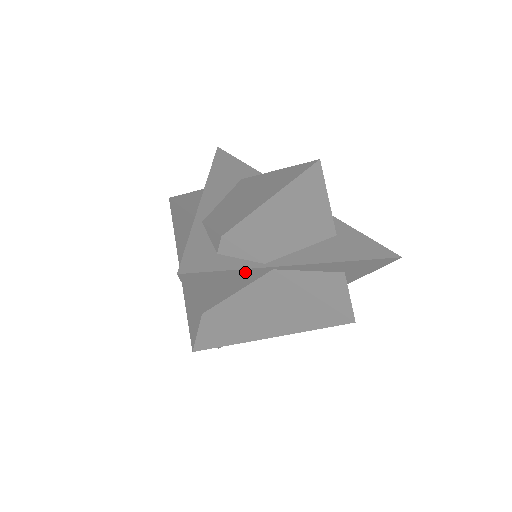
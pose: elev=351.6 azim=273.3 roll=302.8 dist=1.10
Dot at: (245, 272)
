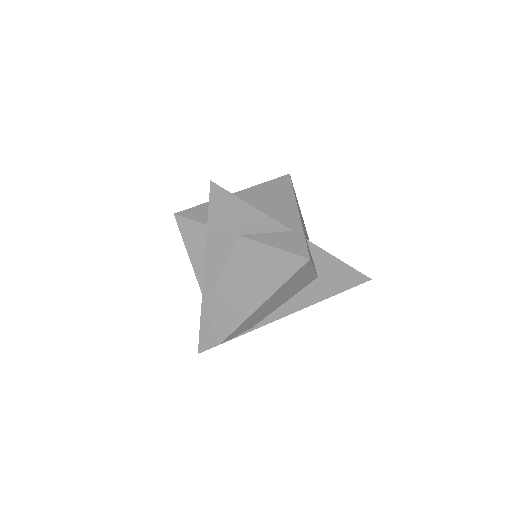
Dot at: occluded
